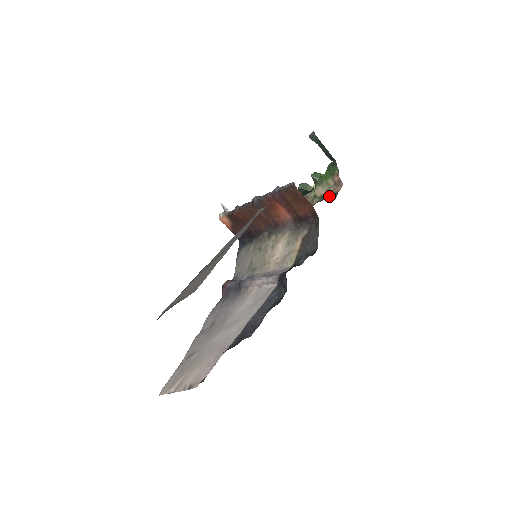
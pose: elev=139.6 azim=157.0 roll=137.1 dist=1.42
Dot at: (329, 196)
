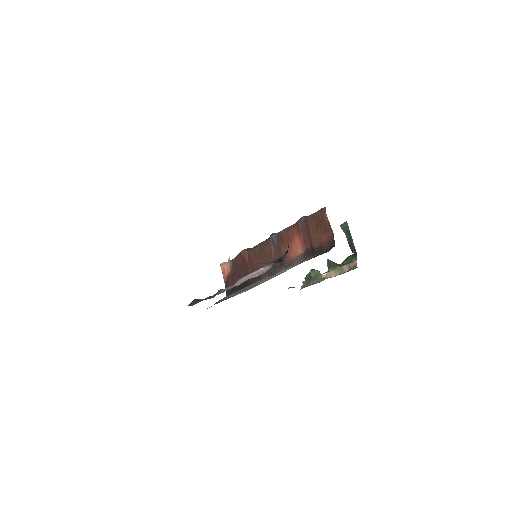
Dot at: occluded
